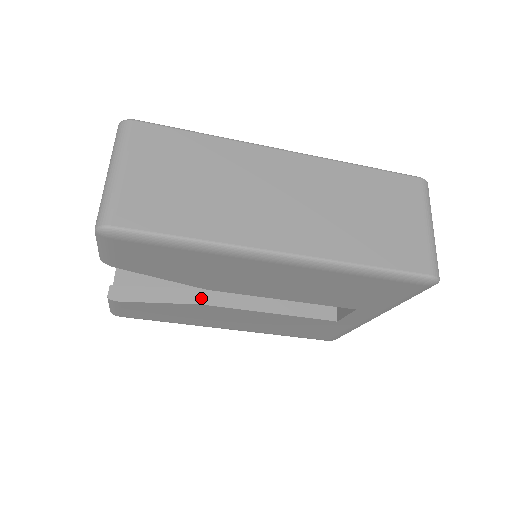
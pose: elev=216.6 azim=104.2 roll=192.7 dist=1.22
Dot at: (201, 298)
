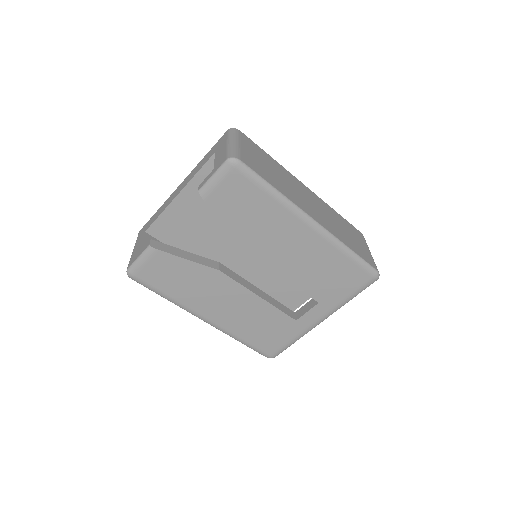
Dot at: (219, 267)
